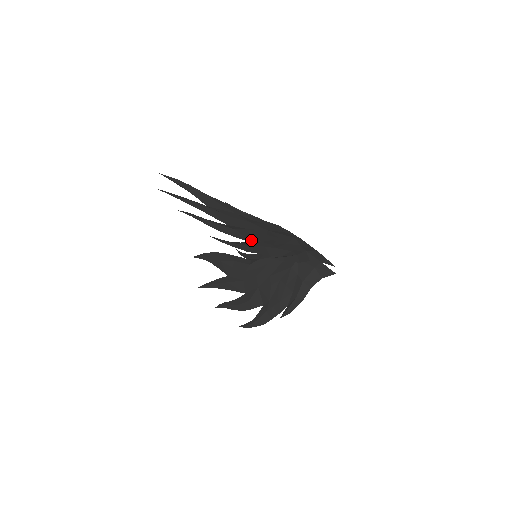
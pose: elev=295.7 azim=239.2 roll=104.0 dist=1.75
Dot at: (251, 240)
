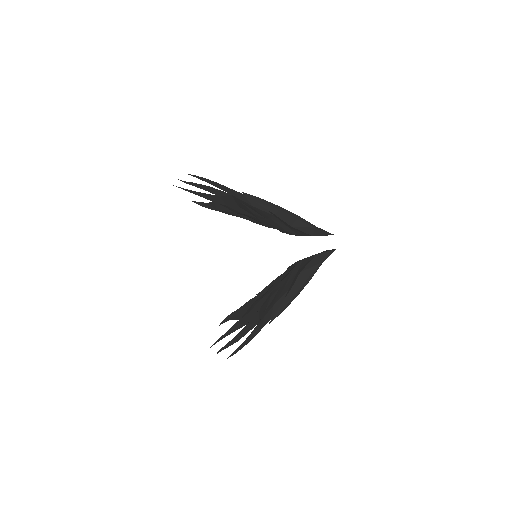
Dot at: occluded
